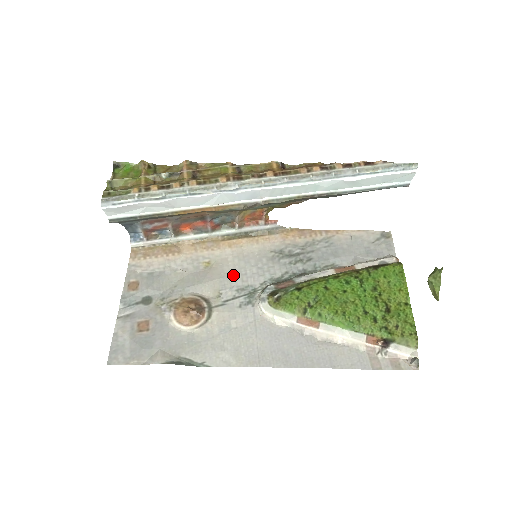
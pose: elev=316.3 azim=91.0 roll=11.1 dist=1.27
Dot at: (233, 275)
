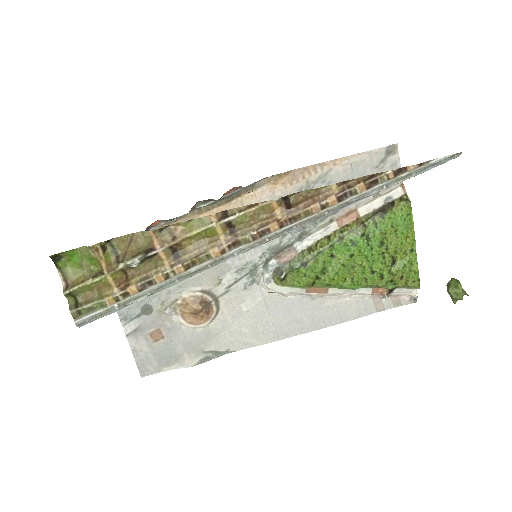
Dot at: occluded
